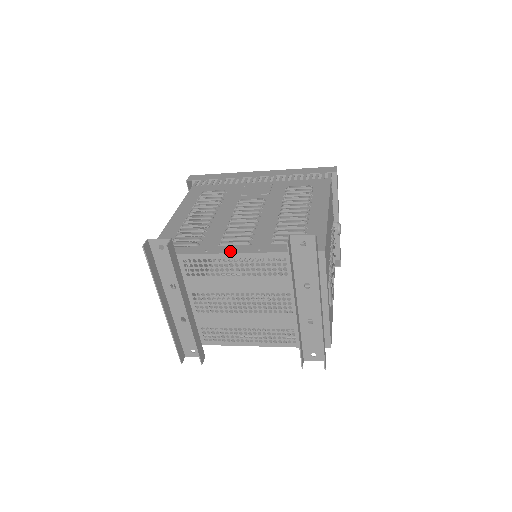
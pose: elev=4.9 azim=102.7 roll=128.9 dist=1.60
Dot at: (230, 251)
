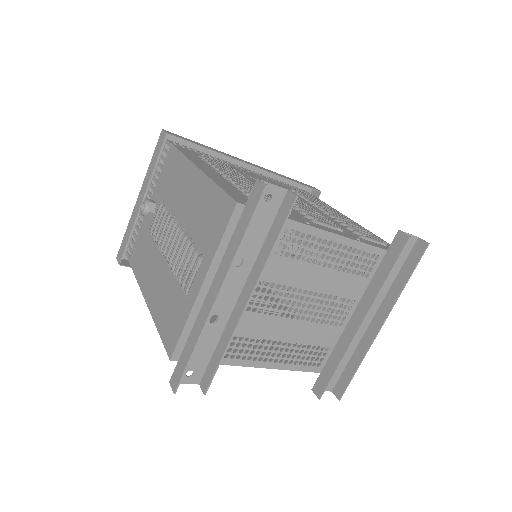
Dot at: (333, 231)
